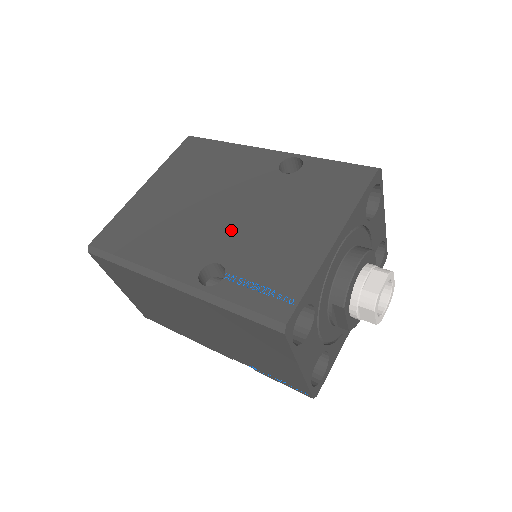
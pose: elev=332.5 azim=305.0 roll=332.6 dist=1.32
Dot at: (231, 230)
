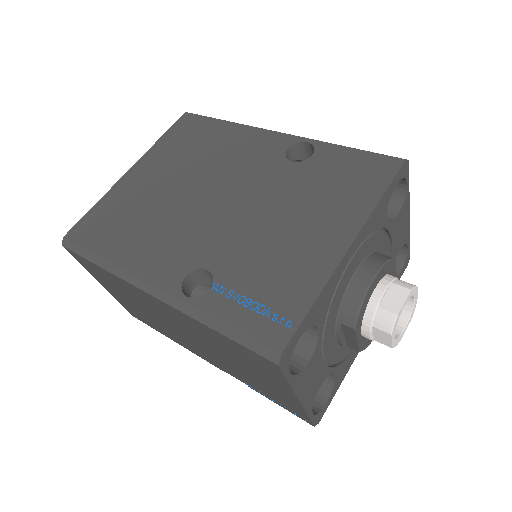
Dot at: (224, 229)
